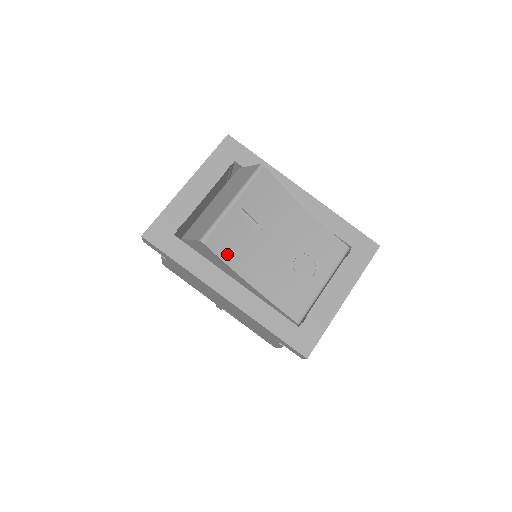
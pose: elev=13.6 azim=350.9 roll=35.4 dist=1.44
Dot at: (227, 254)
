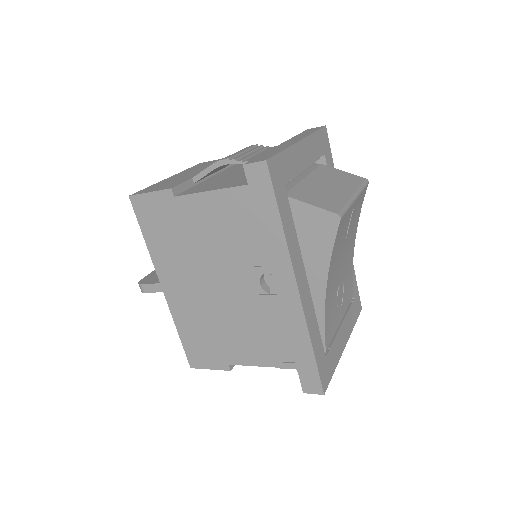
Dot at: (335, 245)
